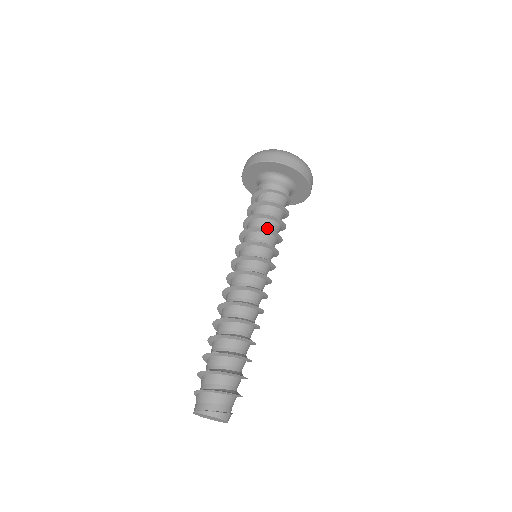
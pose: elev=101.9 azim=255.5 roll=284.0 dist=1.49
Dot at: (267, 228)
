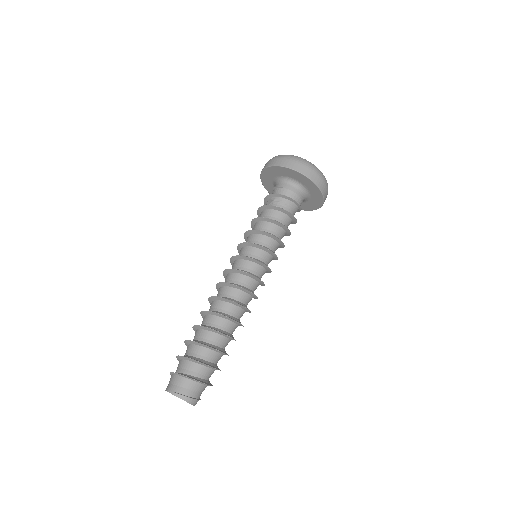
Dot at: (275, 234)
